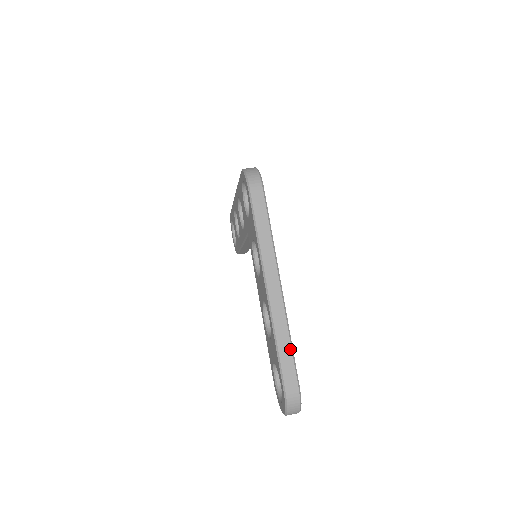
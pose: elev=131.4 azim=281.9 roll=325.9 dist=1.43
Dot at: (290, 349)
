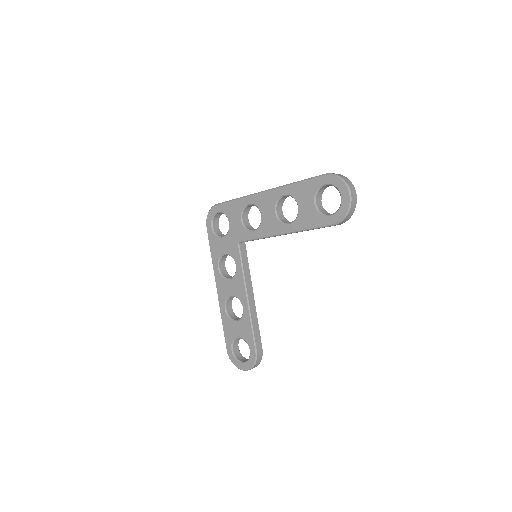
Dot at: occluded
